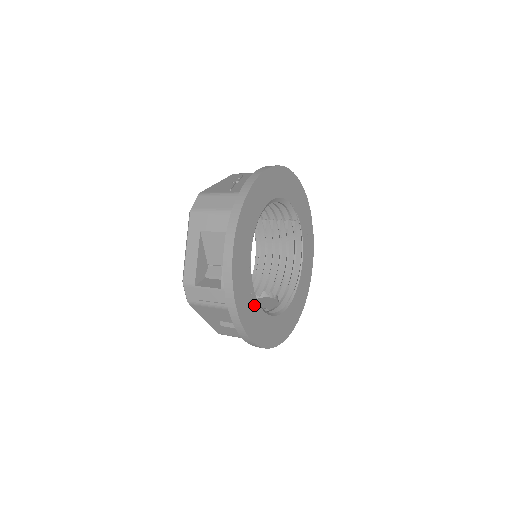
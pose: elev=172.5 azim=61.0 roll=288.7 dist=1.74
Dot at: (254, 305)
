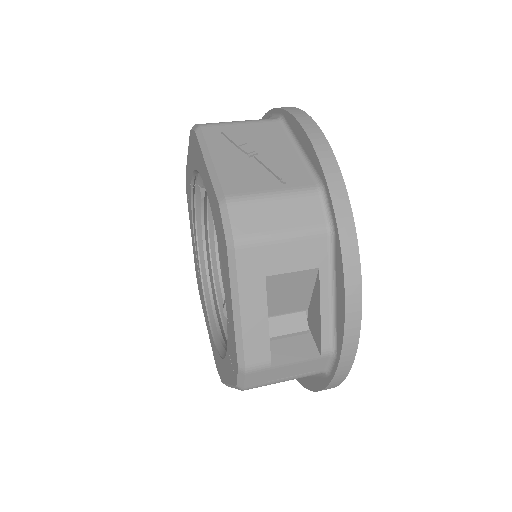
Dot at: occluded
